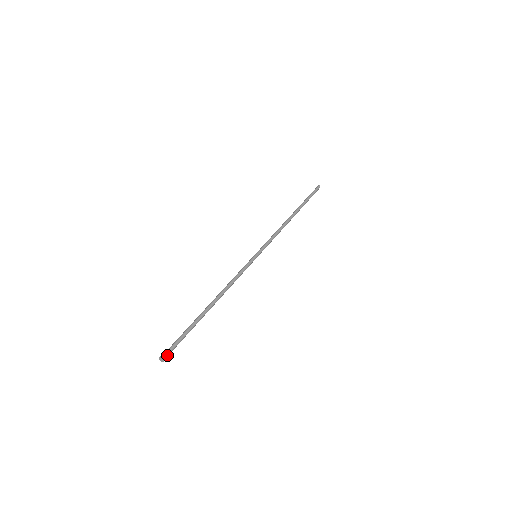
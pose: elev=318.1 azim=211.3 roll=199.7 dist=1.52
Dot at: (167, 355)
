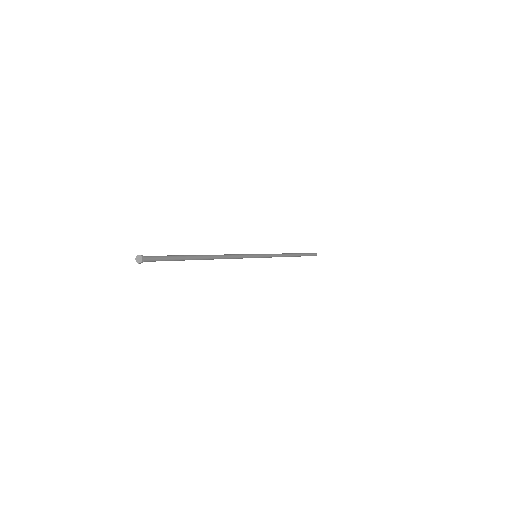
Dot at: (147, 259)
